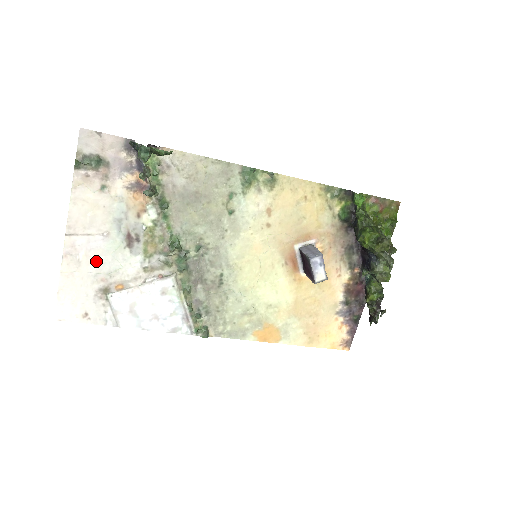
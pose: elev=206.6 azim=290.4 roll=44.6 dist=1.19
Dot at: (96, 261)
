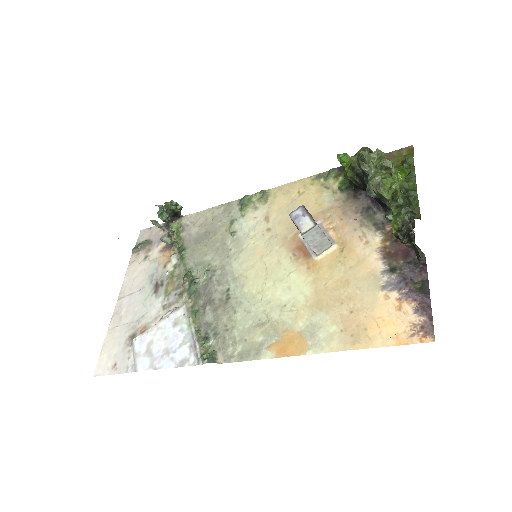
Dot at: (132, 313)
